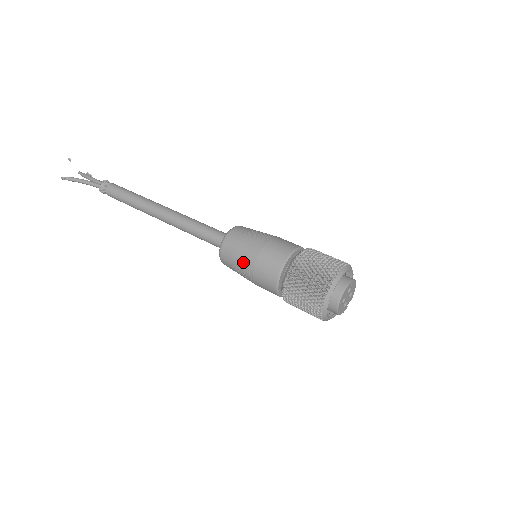
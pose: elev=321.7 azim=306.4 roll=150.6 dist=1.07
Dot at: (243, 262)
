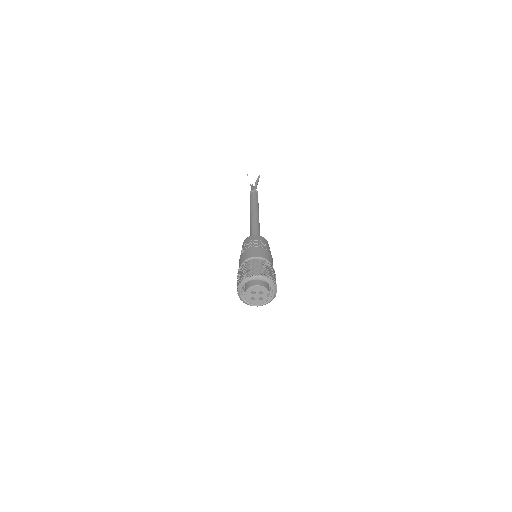
Dot at: occluded
